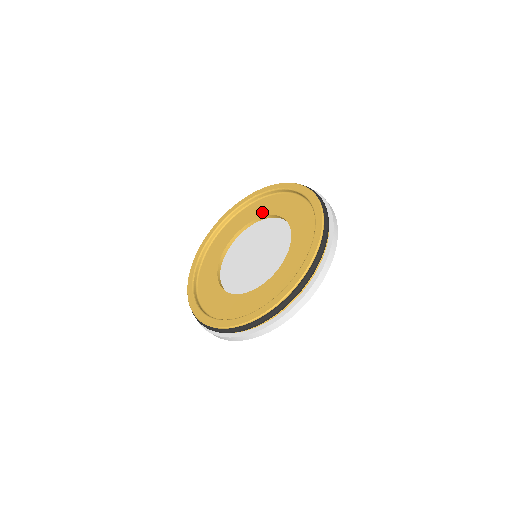
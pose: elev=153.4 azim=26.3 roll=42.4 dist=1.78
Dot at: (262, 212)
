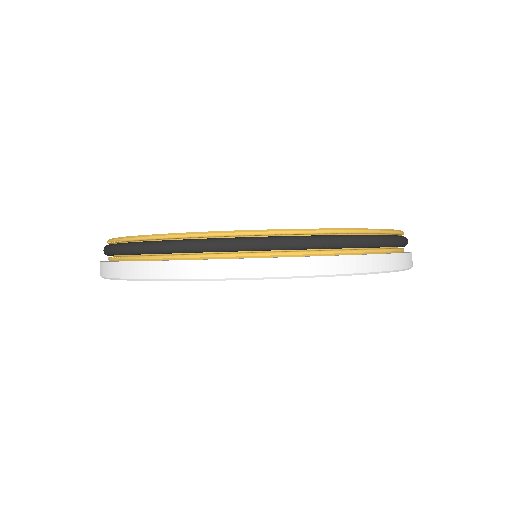
Dot at: occluded
